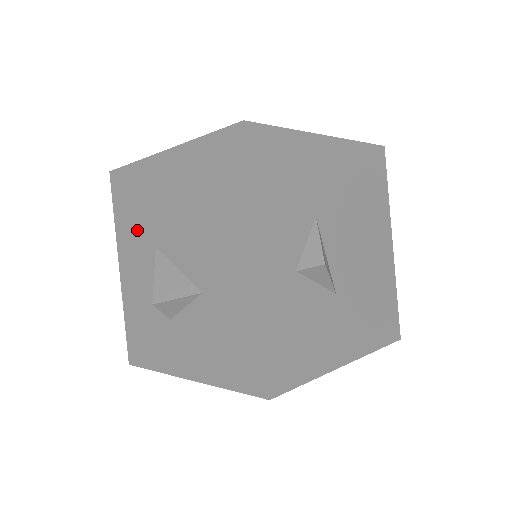
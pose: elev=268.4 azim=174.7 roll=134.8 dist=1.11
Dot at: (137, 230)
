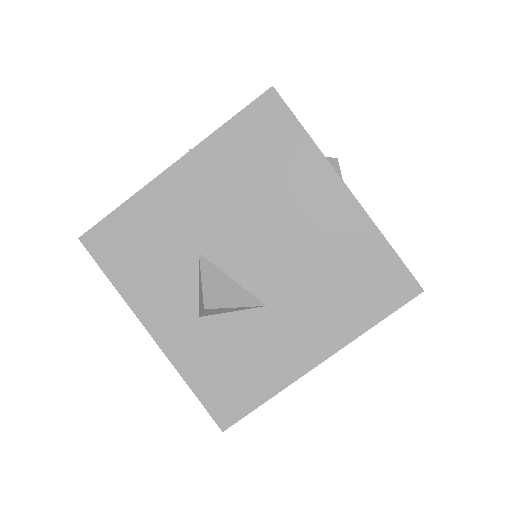
Dot at: occluded
